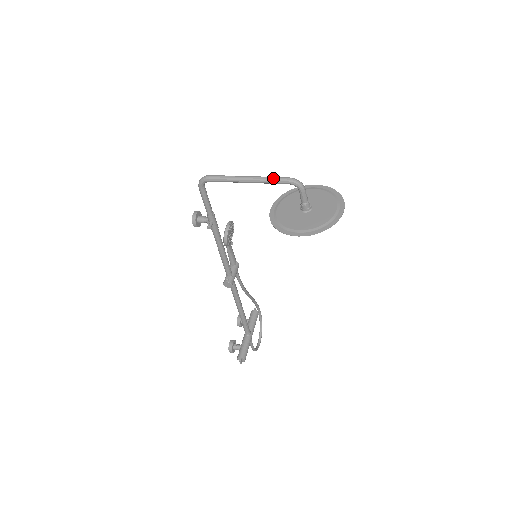
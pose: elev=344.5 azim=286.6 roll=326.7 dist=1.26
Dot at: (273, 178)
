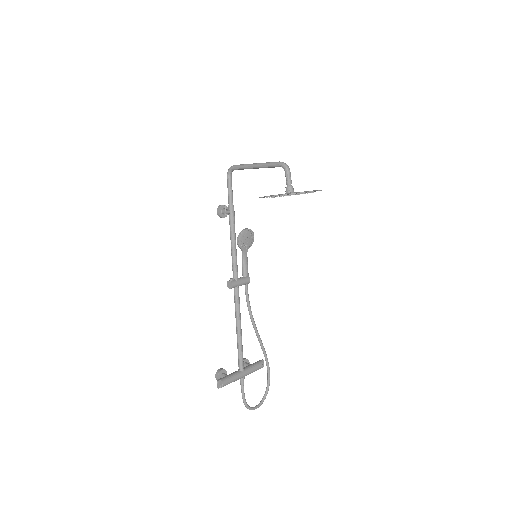
Dot at: (270, 162)
